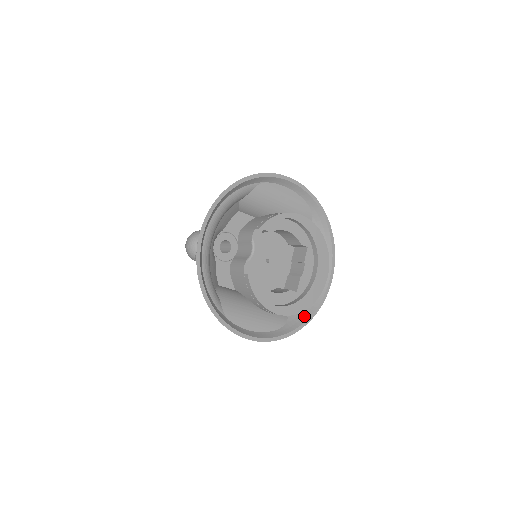
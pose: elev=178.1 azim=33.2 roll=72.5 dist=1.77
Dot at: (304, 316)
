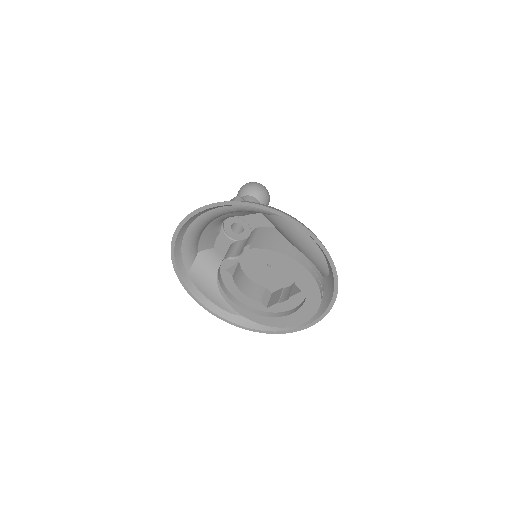
Dot at: (261, 325)
